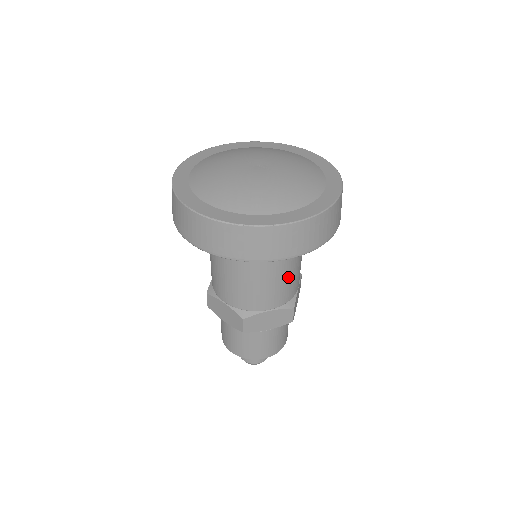
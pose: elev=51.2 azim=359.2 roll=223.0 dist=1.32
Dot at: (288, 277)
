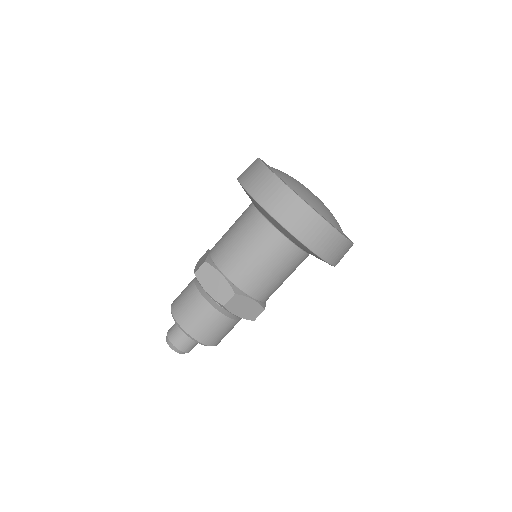
Dot at: (256, 264)
